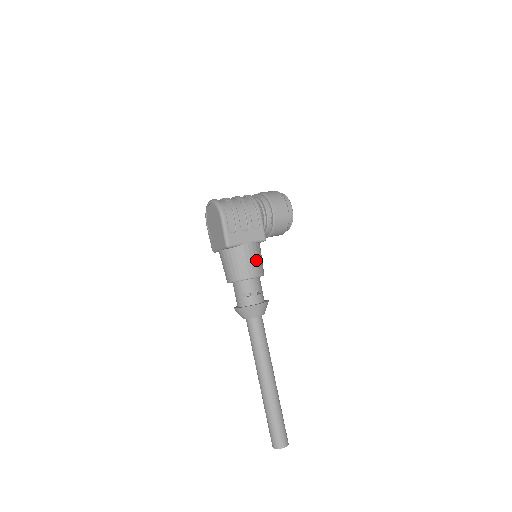
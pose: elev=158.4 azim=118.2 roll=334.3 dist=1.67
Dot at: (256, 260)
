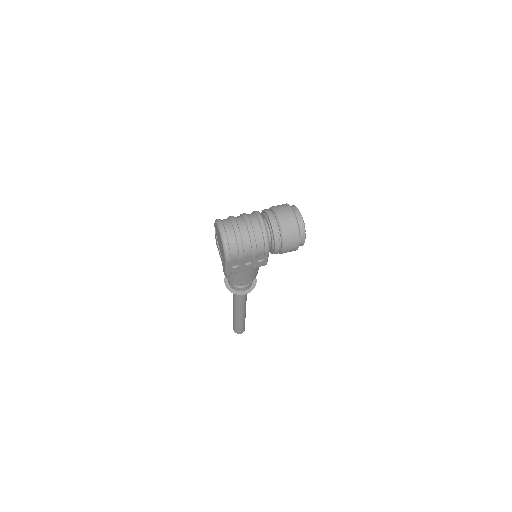
Dot at: (252, 275)
